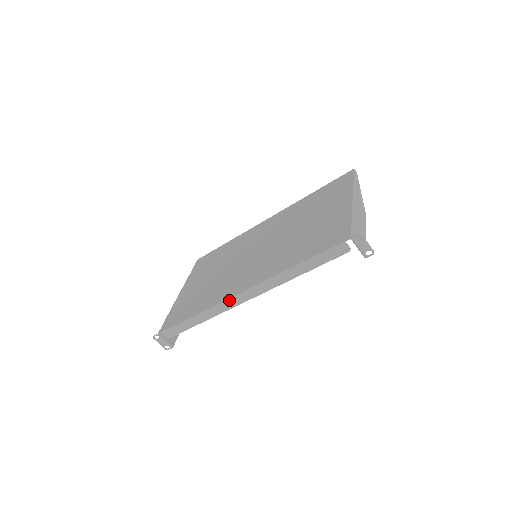
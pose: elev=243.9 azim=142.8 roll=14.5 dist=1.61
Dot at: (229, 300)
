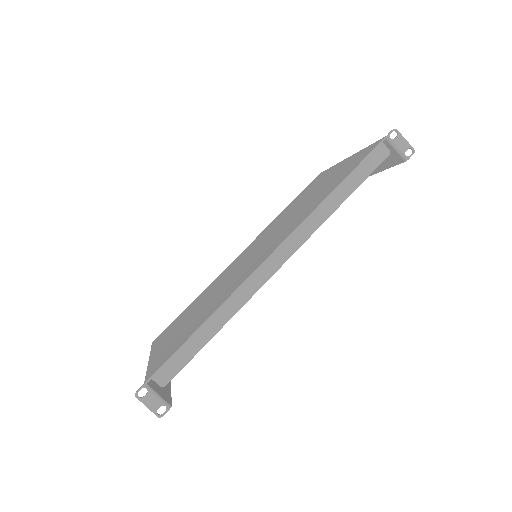
Dot at: (257, 272)
